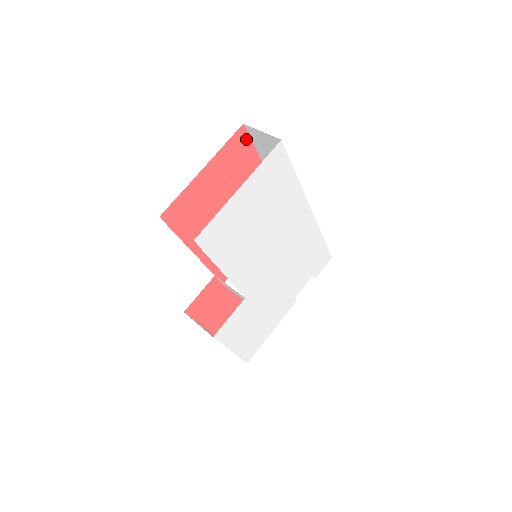
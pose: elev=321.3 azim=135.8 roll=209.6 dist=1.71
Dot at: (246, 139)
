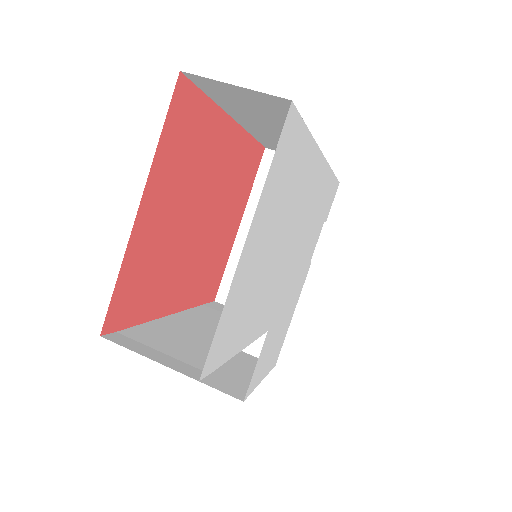
Dot at: (192, 95)
